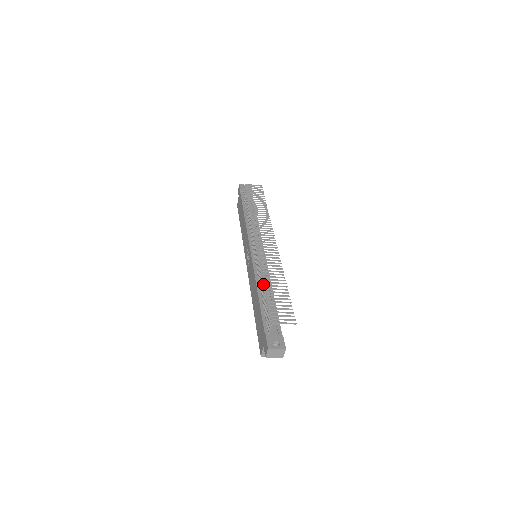
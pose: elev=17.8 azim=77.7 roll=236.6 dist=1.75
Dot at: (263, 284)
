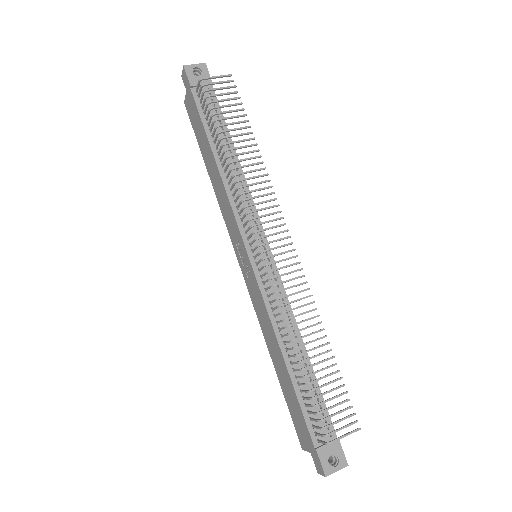
Dot at: (295, 356)
